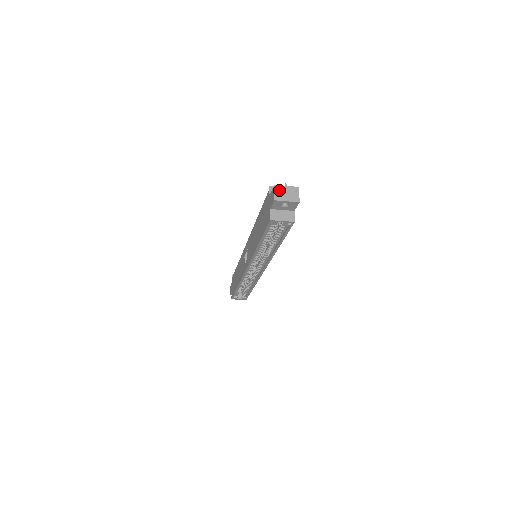
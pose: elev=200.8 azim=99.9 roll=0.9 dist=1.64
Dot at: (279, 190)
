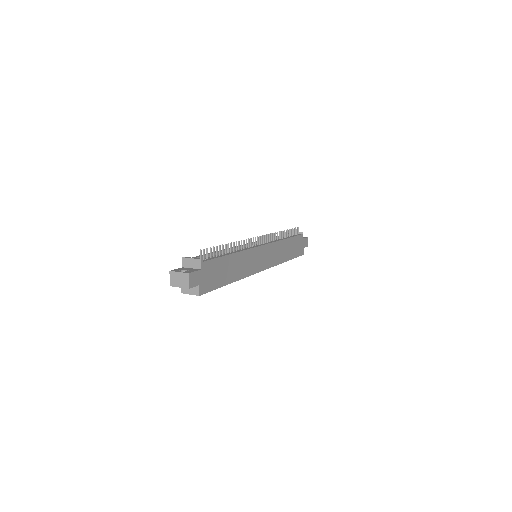
Dot at: (173, 276)
